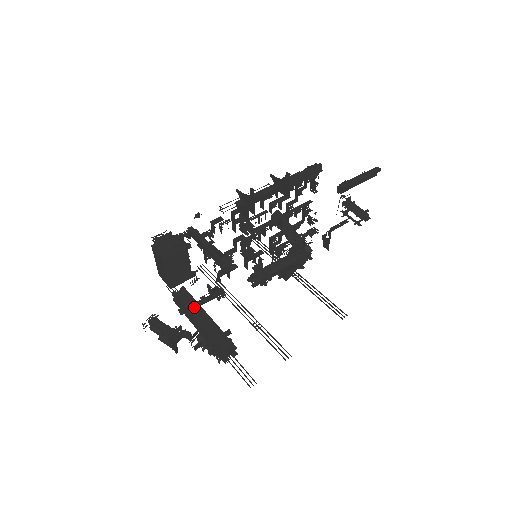
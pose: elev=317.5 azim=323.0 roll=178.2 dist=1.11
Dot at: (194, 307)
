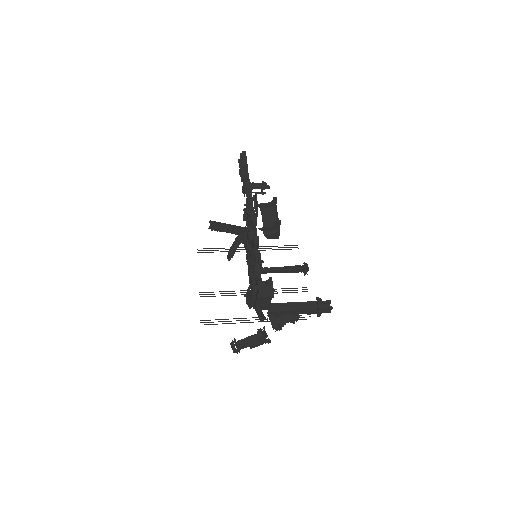
Dot at: (288, 306)
